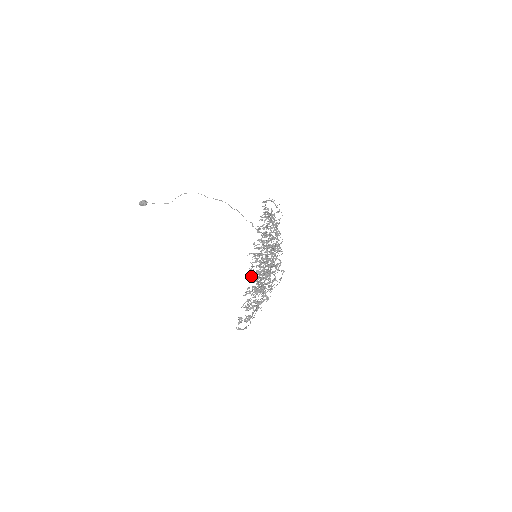
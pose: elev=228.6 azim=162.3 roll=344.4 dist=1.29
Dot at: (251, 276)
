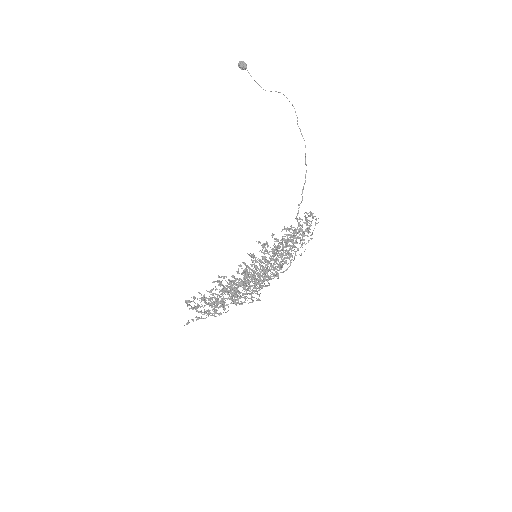
Dot at: (240, 265)
